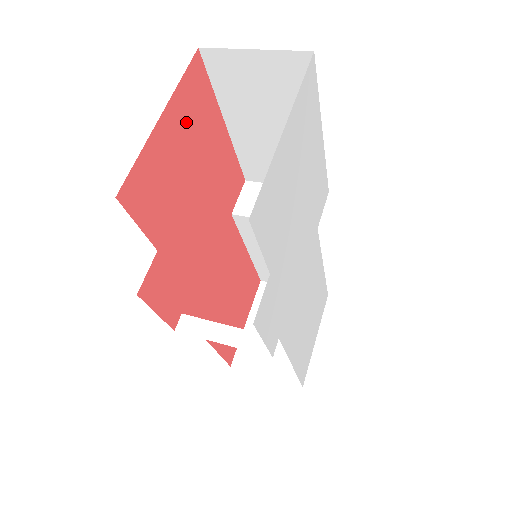
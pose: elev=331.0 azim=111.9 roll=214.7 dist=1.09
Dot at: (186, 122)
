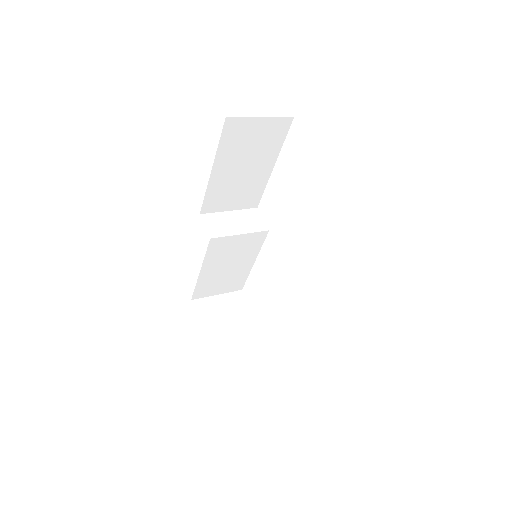
Dot at: occluded
